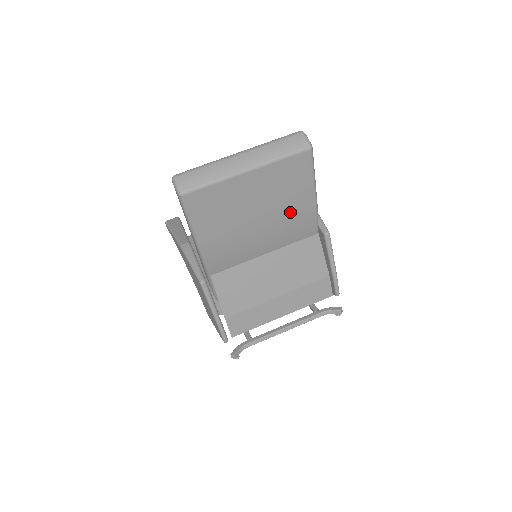
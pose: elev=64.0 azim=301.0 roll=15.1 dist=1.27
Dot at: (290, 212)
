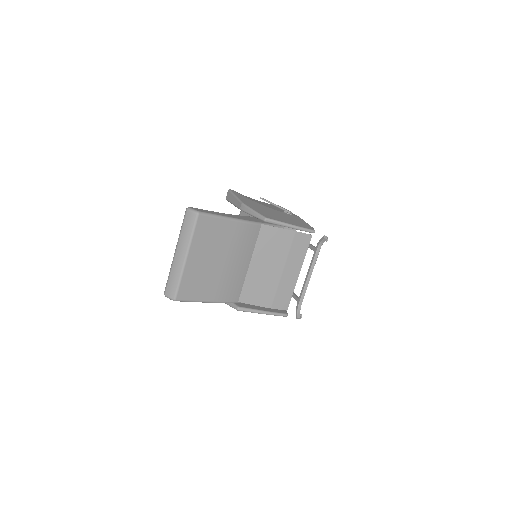
Dot at: (232, 240)
